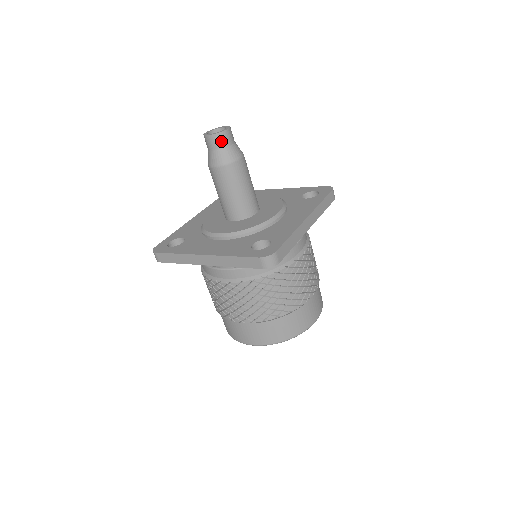
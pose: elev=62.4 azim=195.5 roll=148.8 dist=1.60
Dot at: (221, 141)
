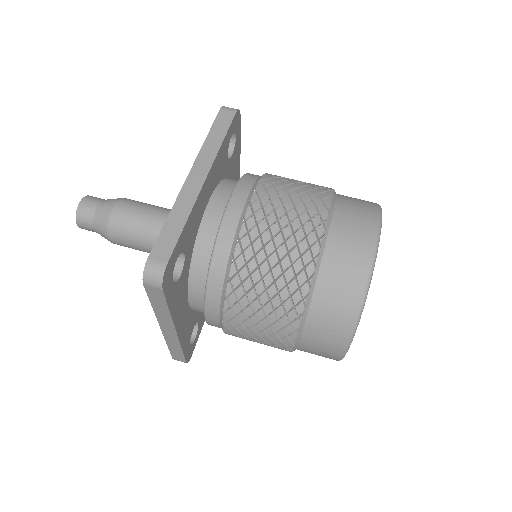
Dot at: (85, 217)
